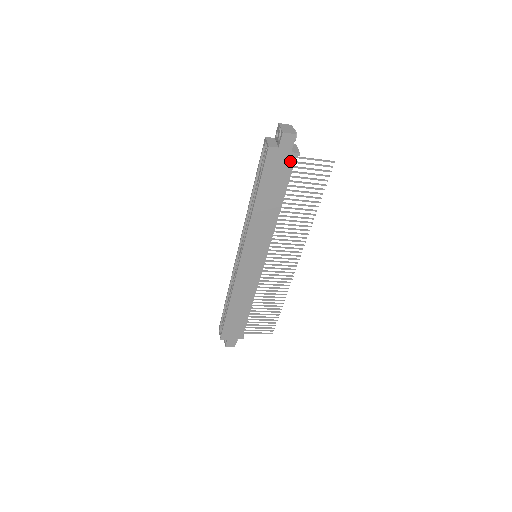
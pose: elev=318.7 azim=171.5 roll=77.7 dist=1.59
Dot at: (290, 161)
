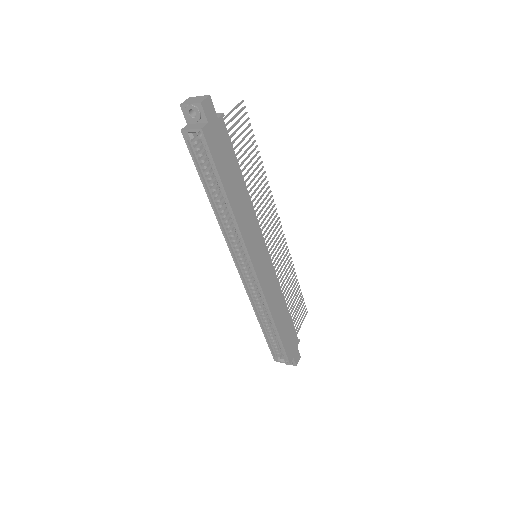
Dot at: (222, 129)
